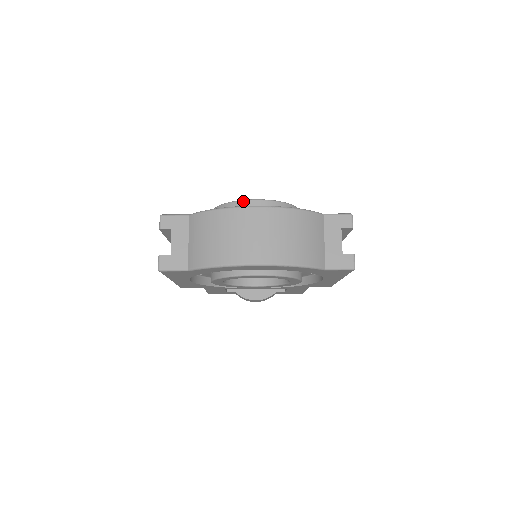
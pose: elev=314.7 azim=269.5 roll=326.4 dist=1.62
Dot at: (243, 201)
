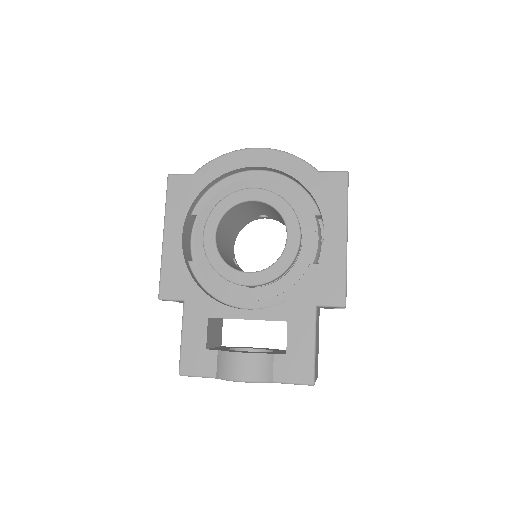
Dot at: occluded
